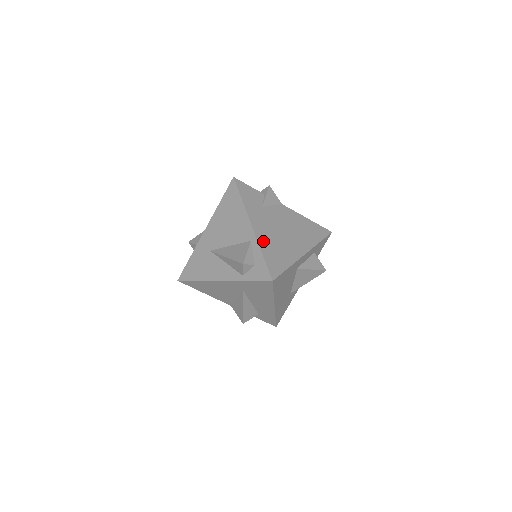
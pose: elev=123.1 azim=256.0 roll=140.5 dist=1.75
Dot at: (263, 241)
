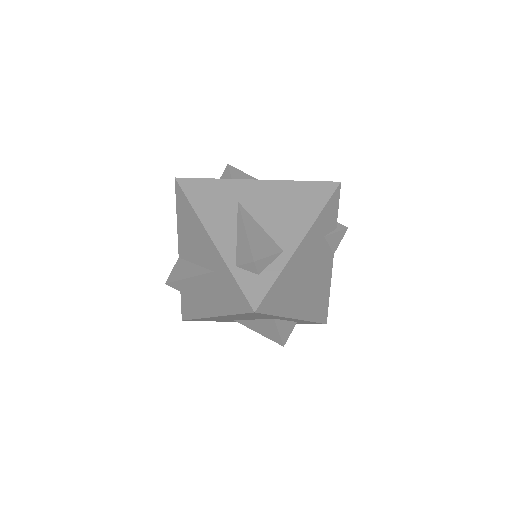
Dot at: (291, 266)
